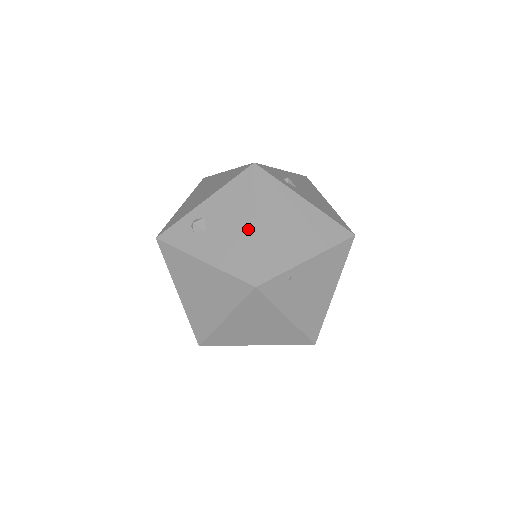
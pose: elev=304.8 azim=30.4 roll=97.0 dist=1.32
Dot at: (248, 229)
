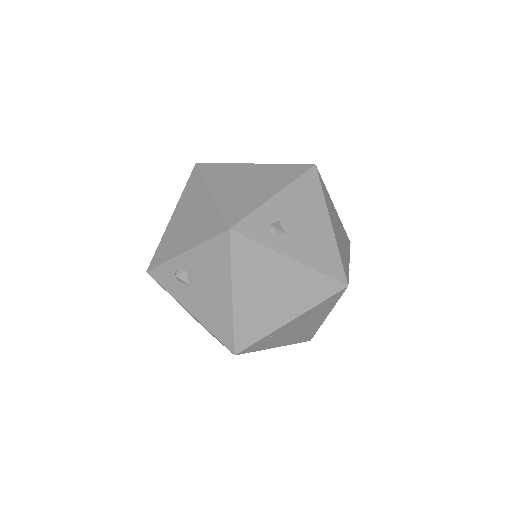
Dot at: (226, 300)
